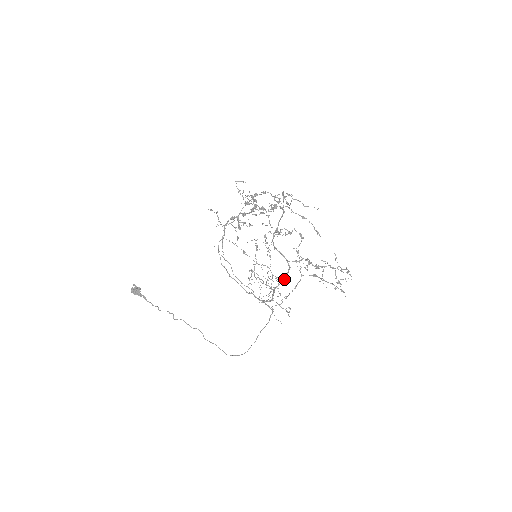
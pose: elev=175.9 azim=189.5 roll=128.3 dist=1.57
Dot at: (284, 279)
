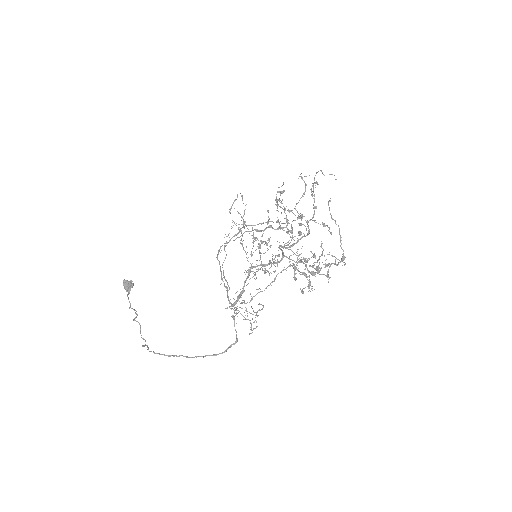
Dot at: (268, 263)
